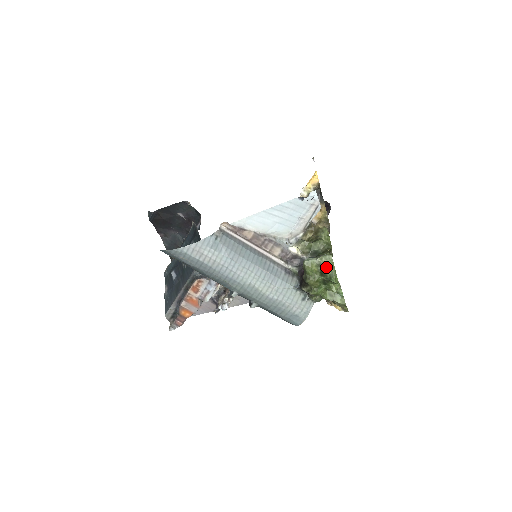
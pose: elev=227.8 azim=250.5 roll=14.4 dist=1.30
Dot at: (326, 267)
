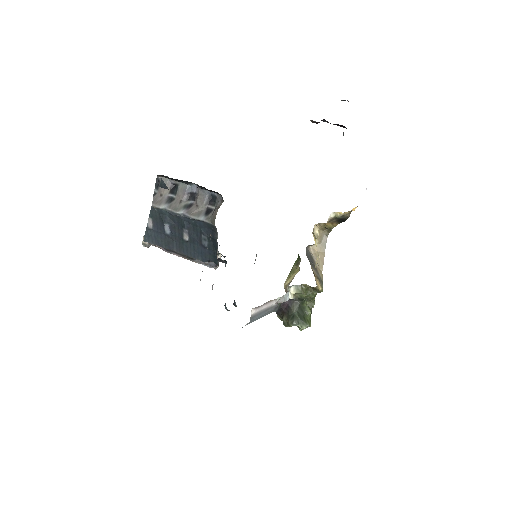
Dot at: occluded
